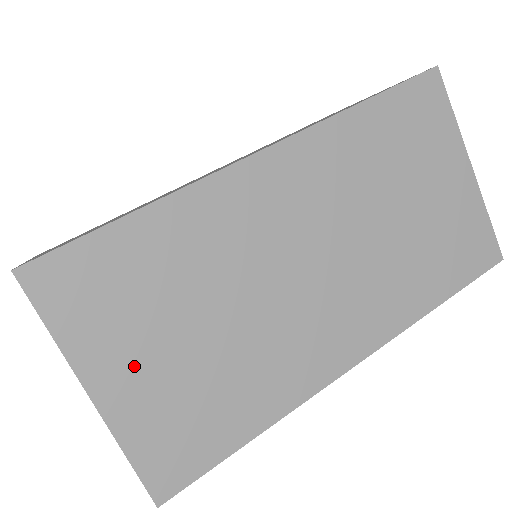
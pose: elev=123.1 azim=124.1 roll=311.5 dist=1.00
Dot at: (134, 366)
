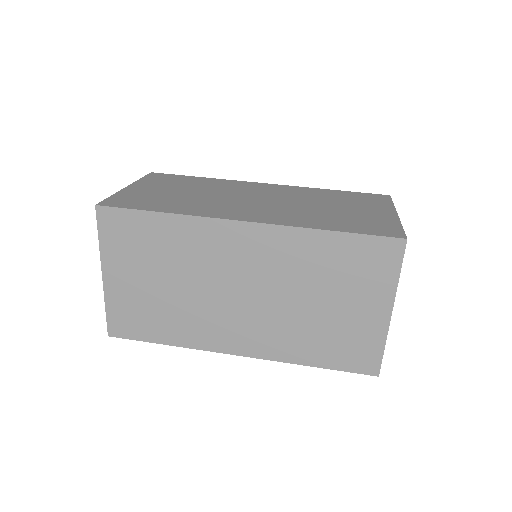
Dot at: (126, 276)
